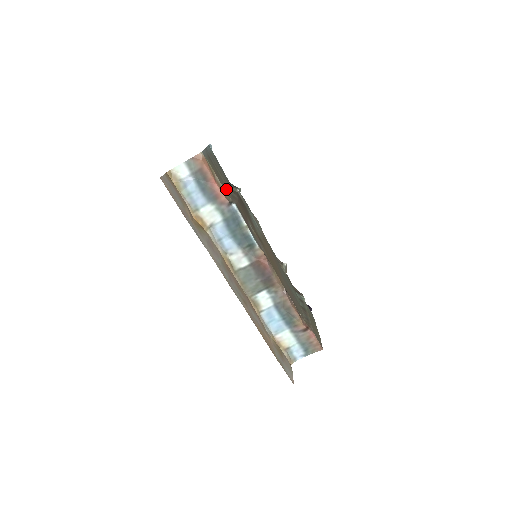
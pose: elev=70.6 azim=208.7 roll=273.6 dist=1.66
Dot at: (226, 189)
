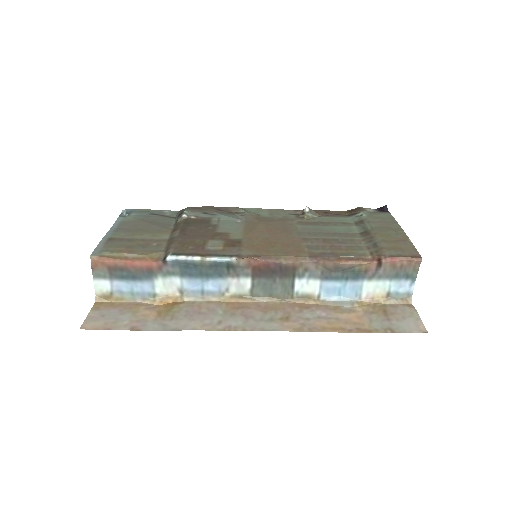
Dot at: (155, 247)
